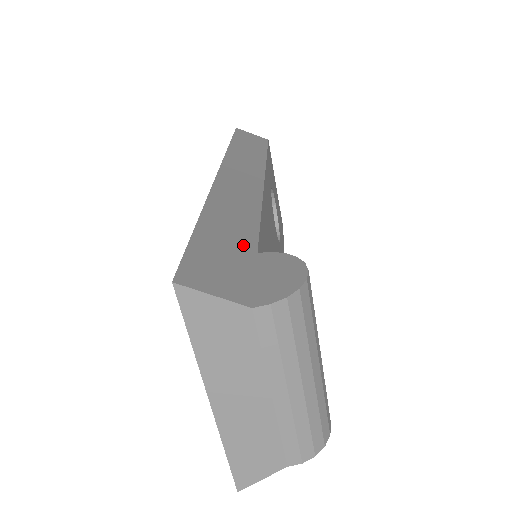
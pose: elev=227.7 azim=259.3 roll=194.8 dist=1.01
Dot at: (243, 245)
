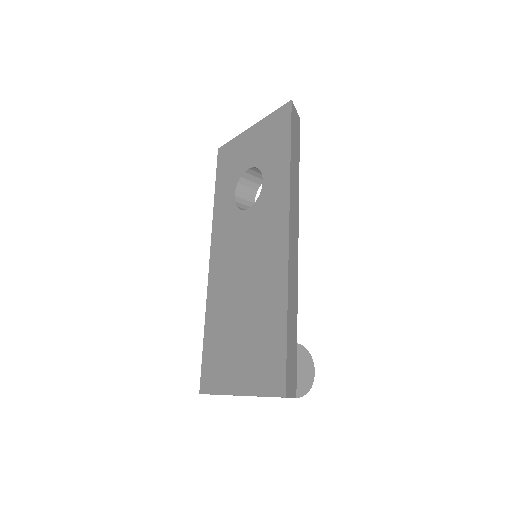
Dot at: (295, 339)
